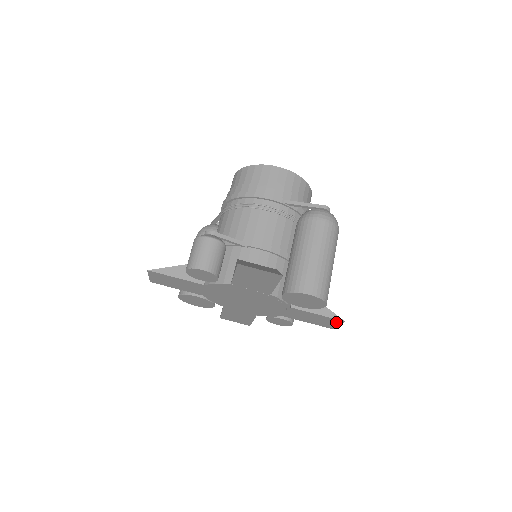
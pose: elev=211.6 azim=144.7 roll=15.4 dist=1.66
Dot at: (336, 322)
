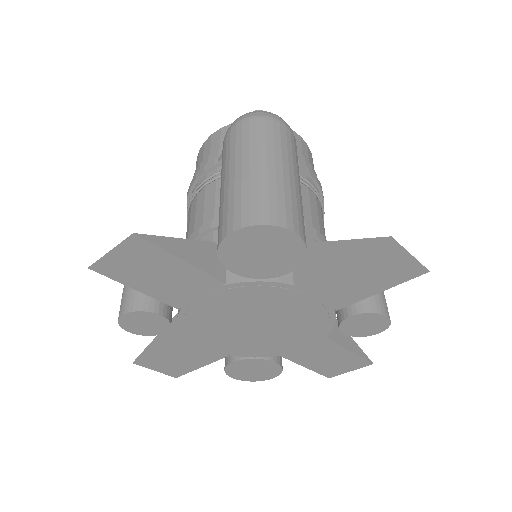
Dot at: (391, 252)
